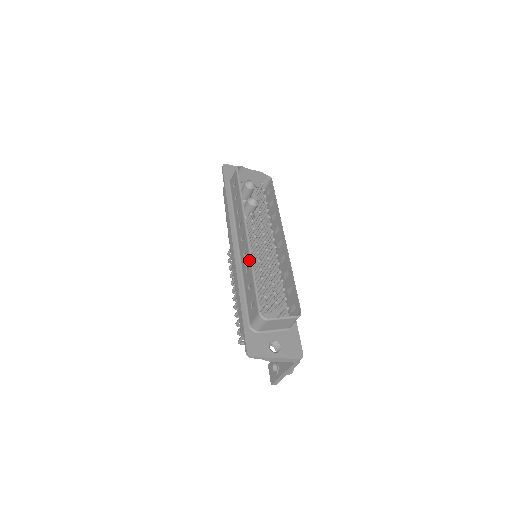
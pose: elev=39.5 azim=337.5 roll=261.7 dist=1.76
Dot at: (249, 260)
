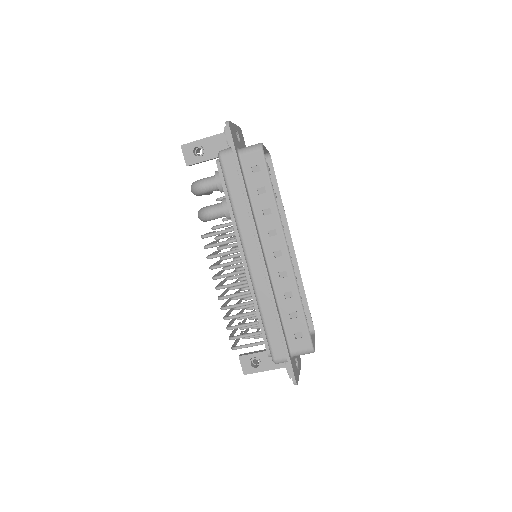
Dot at: (295, 287)
